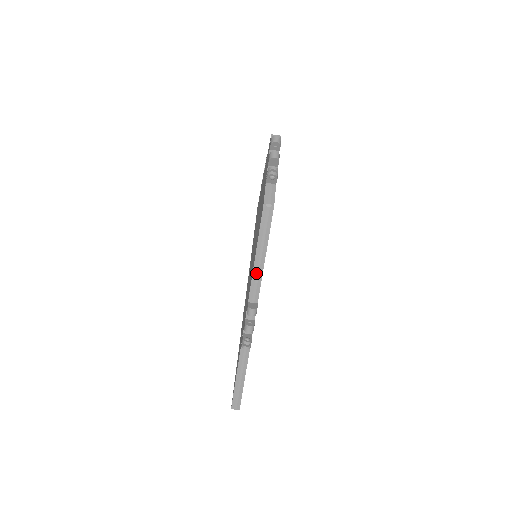
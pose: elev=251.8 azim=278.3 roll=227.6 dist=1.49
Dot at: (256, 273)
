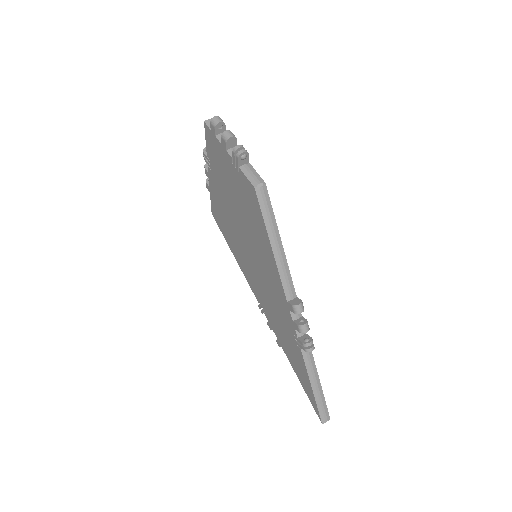
Dot at: (281, 266)
